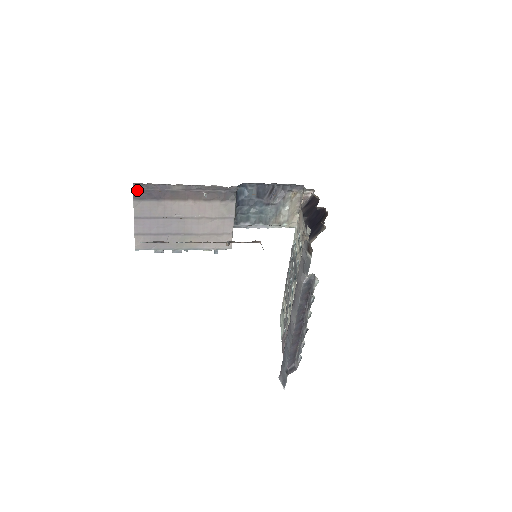
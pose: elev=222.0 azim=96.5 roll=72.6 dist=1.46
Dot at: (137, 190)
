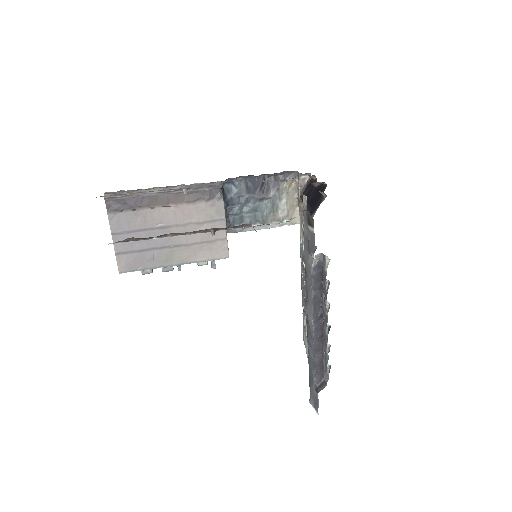
Dot at: (110, 201)
